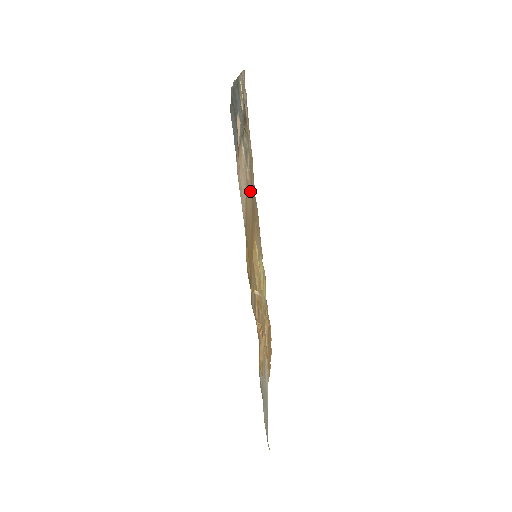
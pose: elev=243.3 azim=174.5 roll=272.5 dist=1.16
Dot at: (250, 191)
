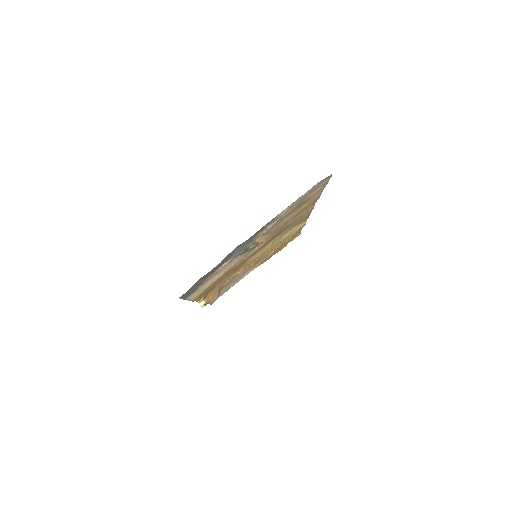
Dot at: (258, 248)
